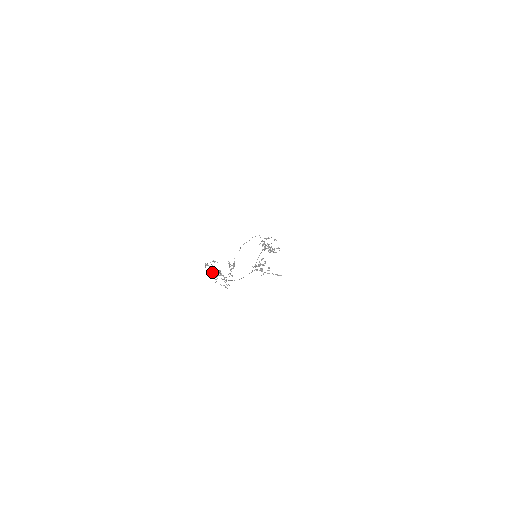
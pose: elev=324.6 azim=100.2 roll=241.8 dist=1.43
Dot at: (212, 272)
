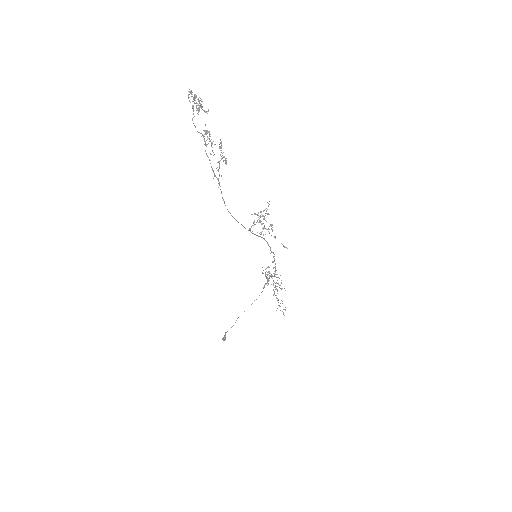
Dot at: (195, 100)
